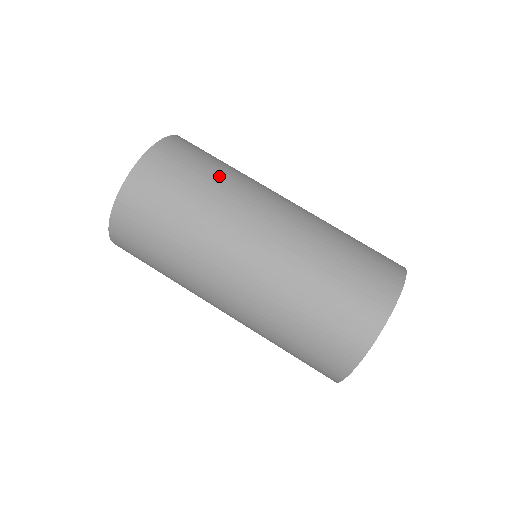
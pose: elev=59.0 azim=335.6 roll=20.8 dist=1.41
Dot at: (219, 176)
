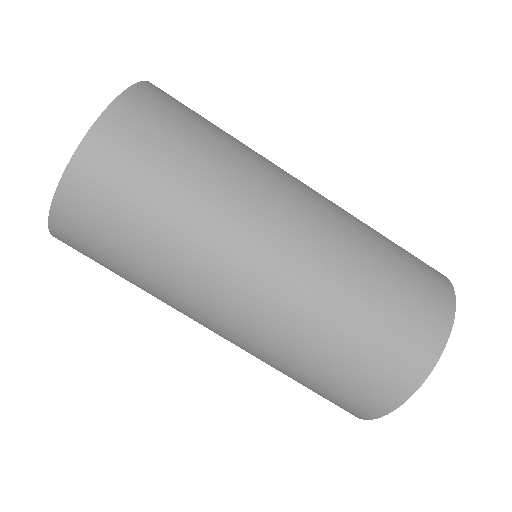
Dot at: (227, 138)
